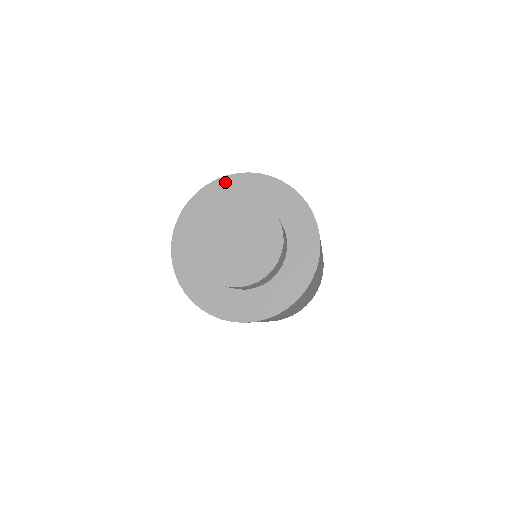
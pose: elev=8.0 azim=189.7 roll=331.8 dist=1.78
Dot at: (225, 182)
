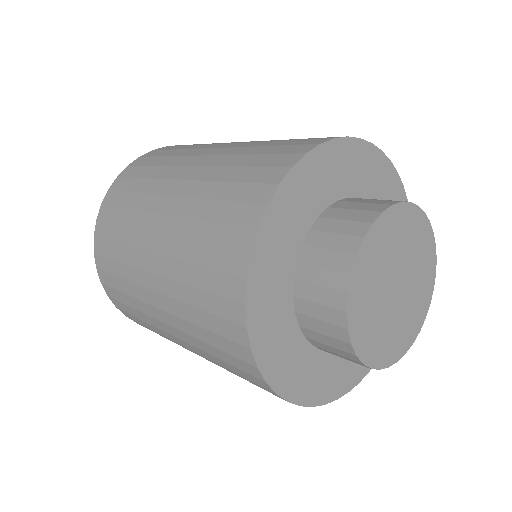
Dot at: (306, 169)
